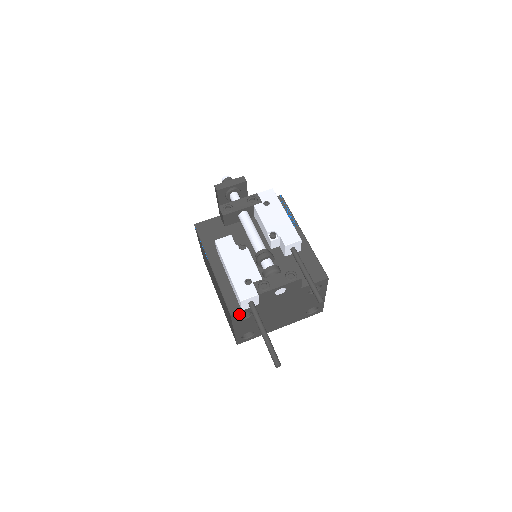
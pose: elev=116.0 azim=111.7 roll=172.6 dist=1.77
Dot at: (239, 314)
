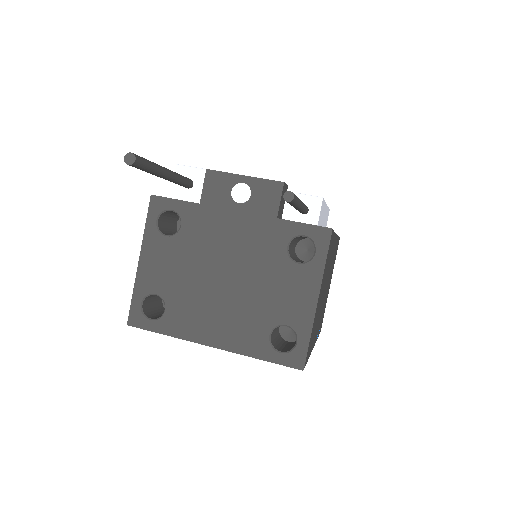
Dot at: (163, 207)
